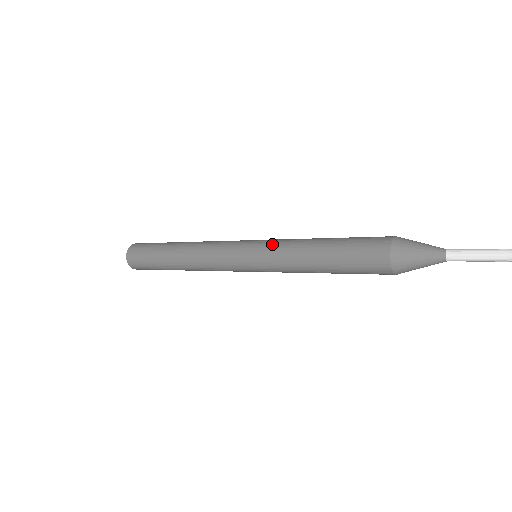
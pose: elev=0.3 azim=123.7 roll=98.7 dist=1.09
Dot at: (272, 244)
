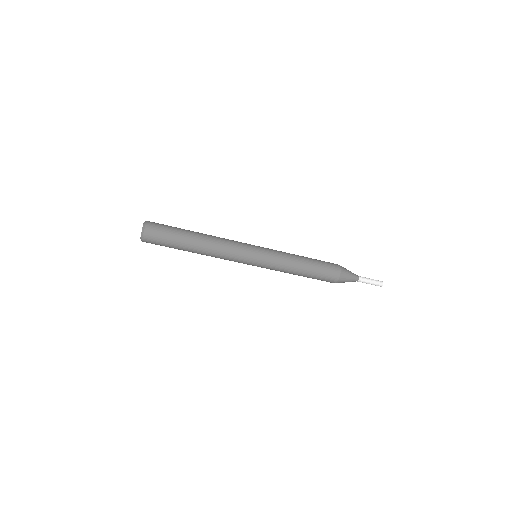
Dot at: occluded
